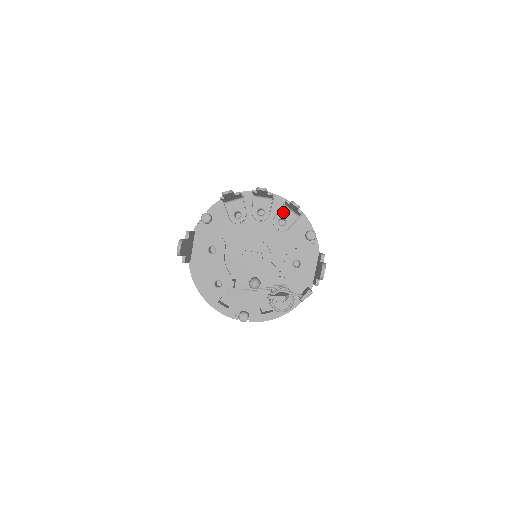
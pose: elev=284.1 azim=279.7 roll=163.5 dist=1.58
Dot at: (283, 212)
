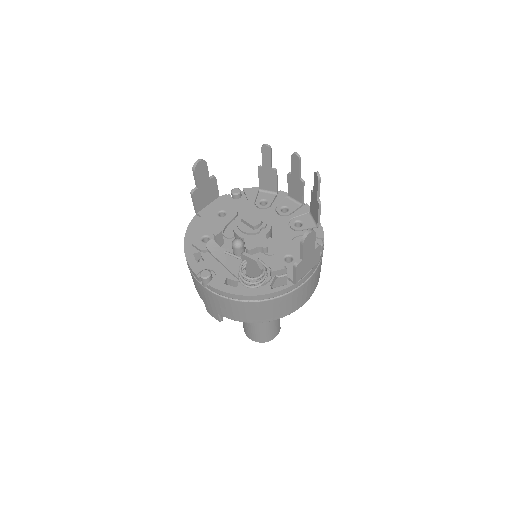
Dot at: (304, 217)
